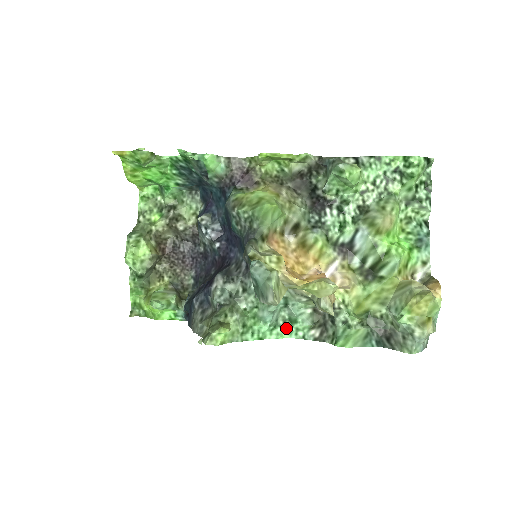
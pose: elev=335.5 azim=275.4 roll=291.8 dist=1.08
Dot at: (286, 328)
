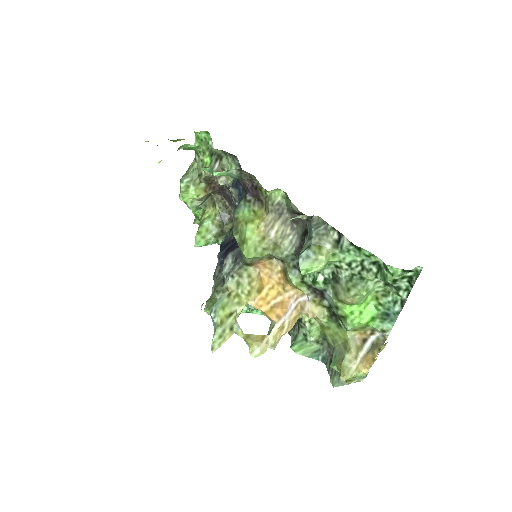
Dot at: occluded
